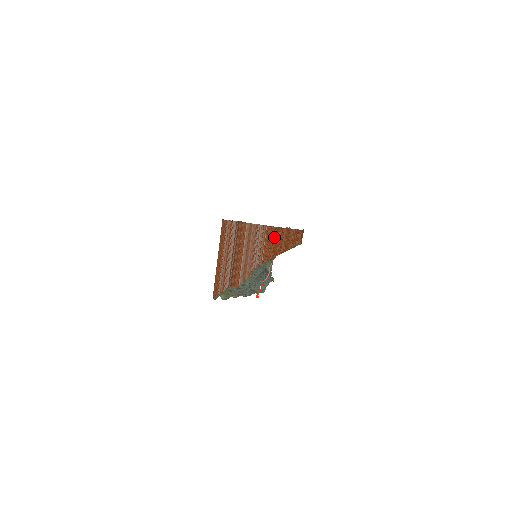
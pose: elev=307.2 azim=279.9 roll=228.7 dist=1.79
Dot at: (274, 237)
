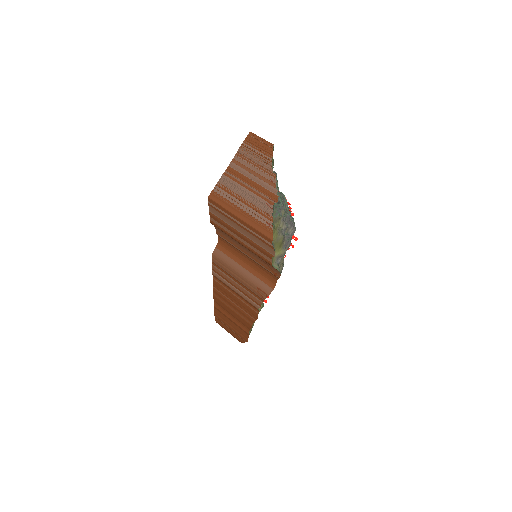
Dot at: (257, 136)
